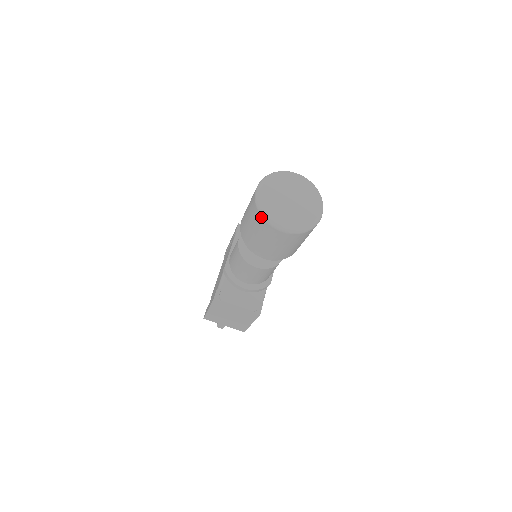
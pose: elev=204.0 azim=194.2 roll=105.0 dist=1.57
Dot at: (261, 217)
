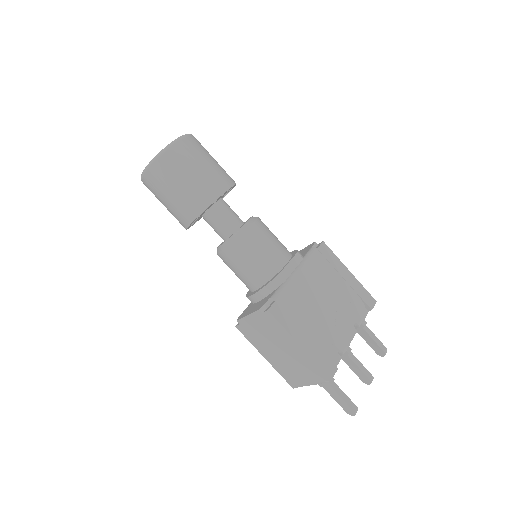
Dot at: (143, 183)
